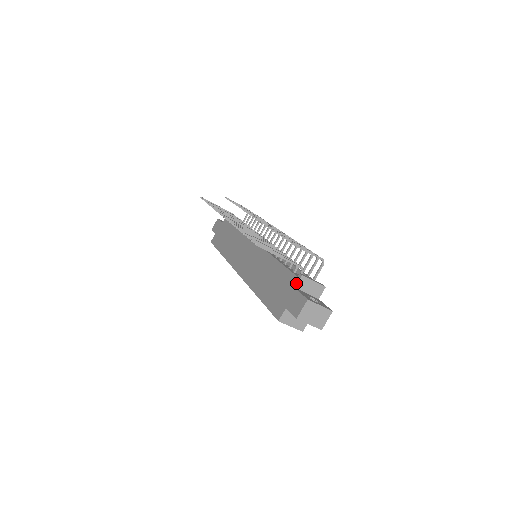
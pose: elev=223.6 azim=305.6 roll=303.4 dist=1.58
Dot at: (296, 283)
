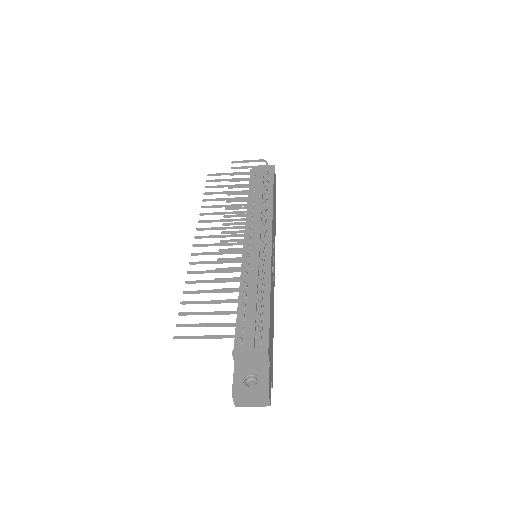
Dot at: (233, 359)
